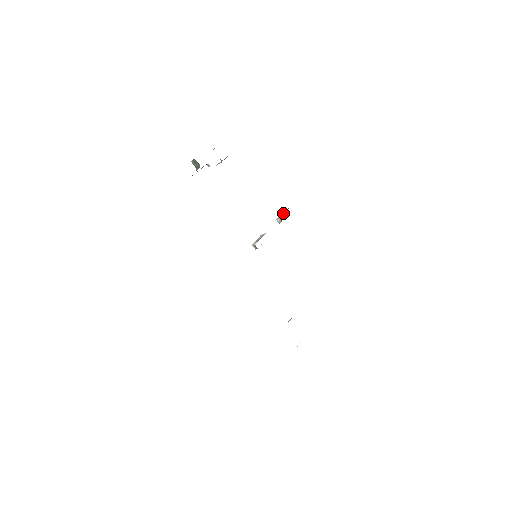
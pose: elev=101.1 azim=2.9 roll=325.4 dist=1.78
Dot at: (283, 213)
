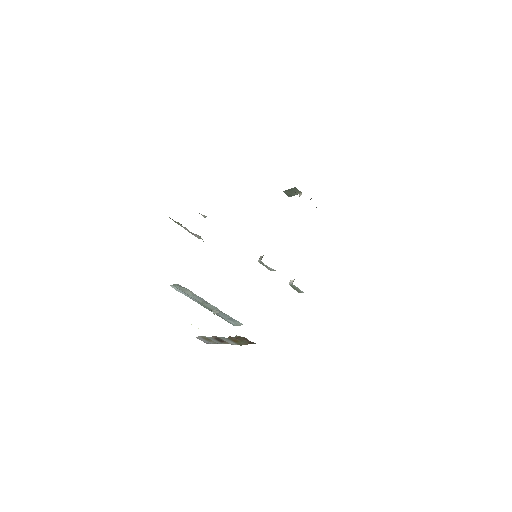
Dot at: occluded
